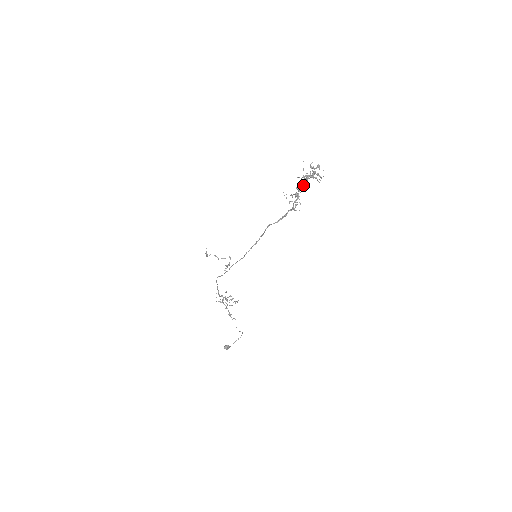
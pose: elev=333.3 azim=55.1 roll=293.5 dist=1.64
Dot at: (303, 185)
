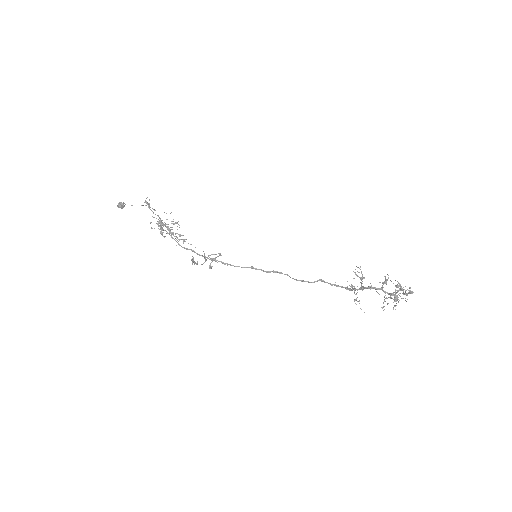
Dot at: occluded
